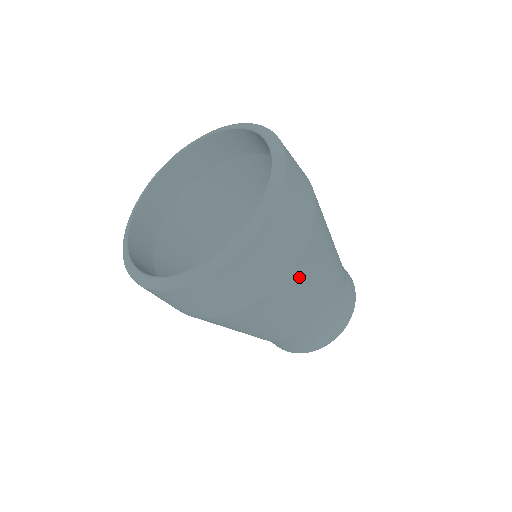
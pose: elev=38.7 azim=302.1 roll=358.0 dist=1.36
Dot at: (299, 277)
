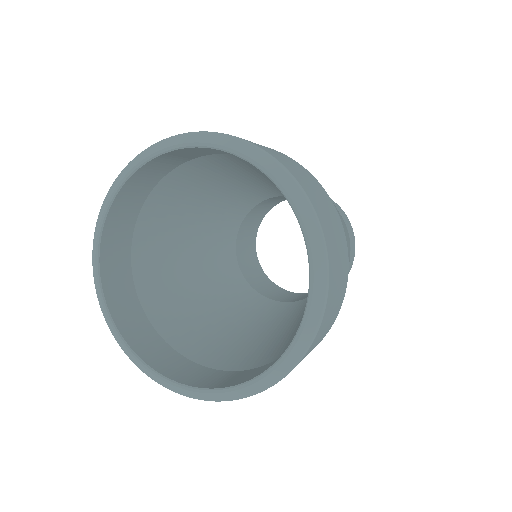
Dot at: occluded
